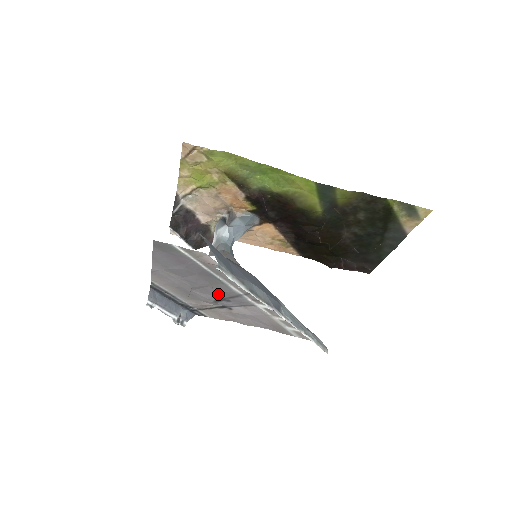
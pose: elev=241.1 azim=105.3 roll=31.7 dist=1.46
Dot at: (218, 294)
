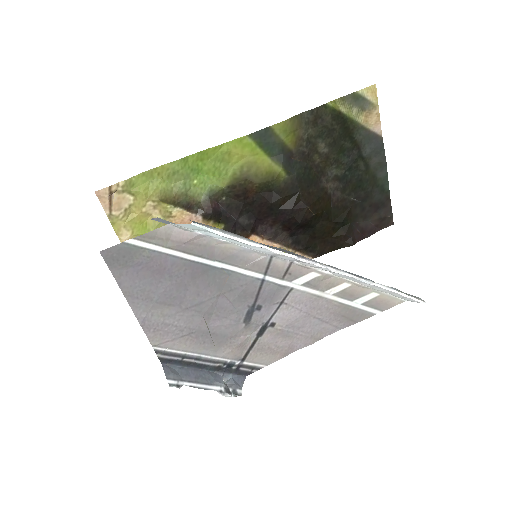
Dot at: (239, 304)
